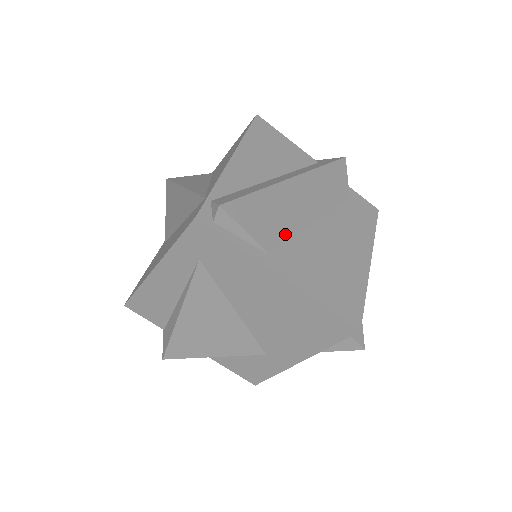
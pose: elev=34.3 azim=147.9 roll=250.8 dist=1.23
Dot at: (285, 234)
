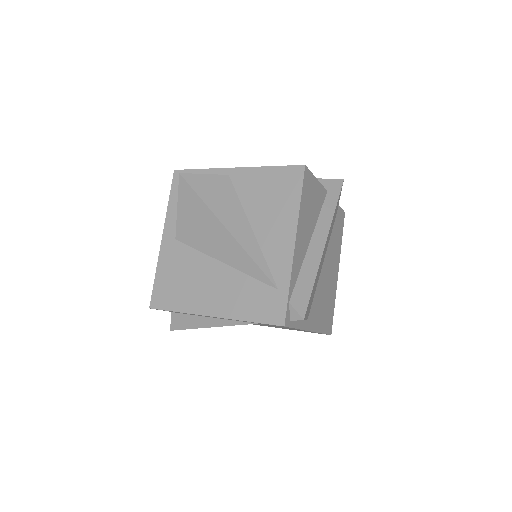
Dot at: (314, 294)
